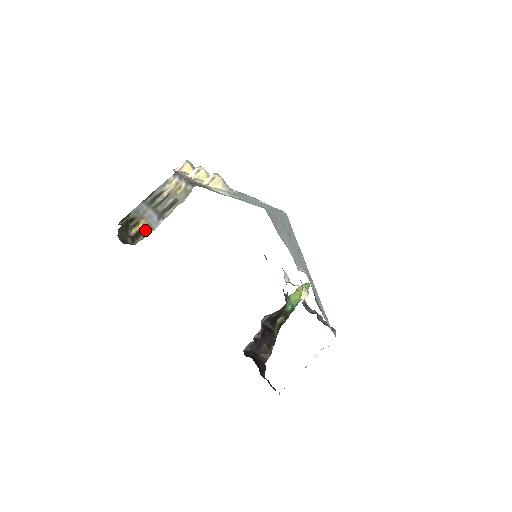
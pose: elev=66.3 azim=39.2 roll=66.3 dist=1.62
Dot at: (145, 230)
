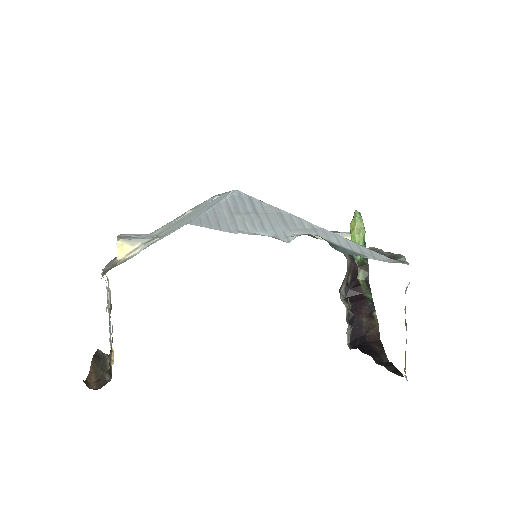
Dot at: (110, 355)
